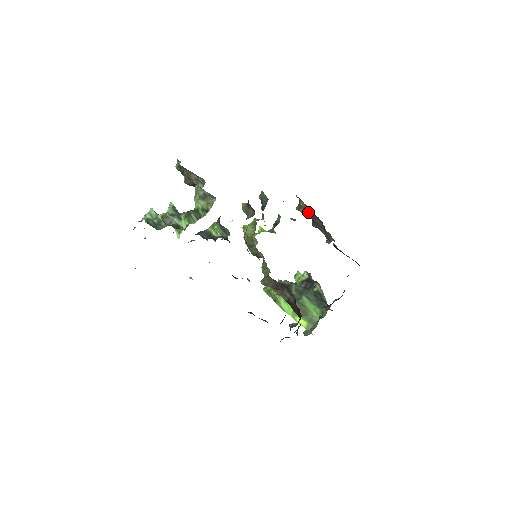
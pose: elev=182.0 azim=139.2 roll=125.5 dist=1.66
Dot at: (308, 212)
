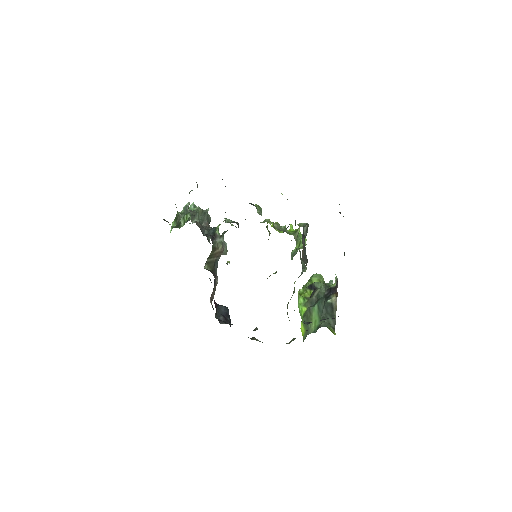
Dot at: occluded
